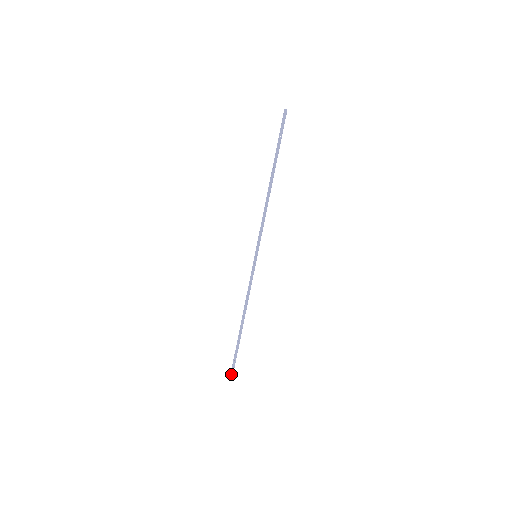
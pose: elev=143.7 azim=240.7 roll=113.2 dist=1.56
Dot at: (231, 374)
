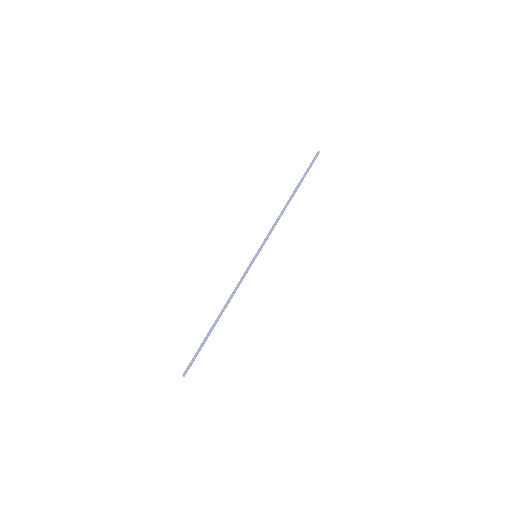
Dot at: (186, 369)
